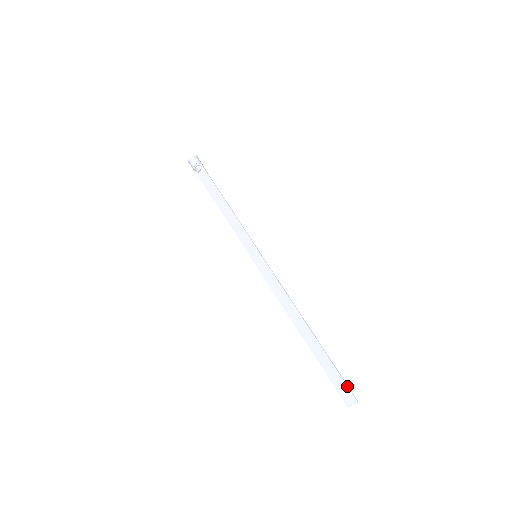
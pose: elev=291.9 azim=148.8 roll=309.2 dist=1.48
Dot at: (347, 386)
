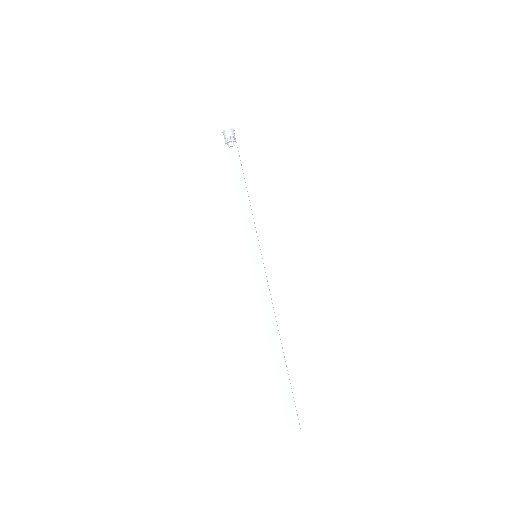
Dot at: (296, 411)
